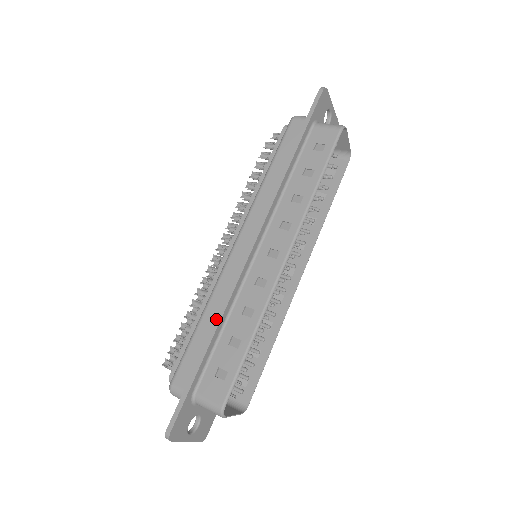
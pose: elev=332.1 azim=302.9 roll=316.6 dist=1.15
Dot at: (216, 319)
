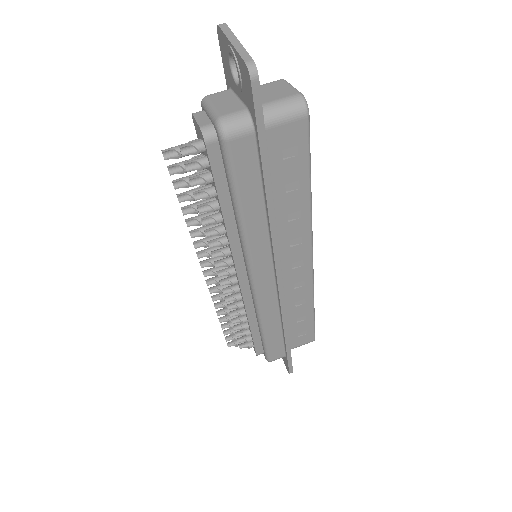
Dot at: (284, 328)
